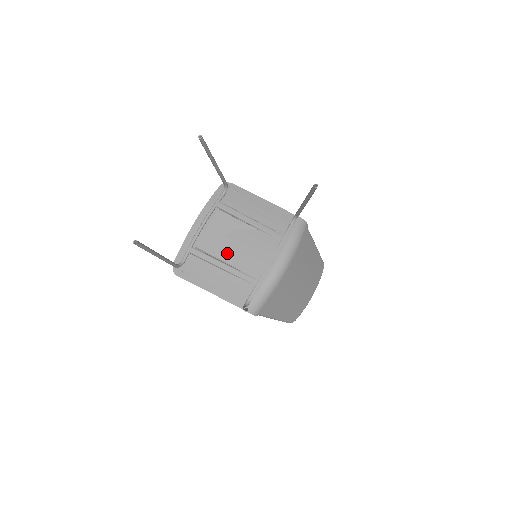
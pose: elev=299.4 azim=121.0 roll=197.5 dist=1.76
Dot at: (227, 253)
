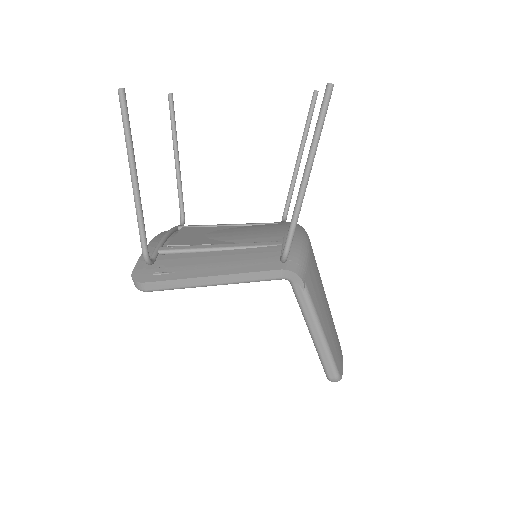
Dot at: (219, 240)
